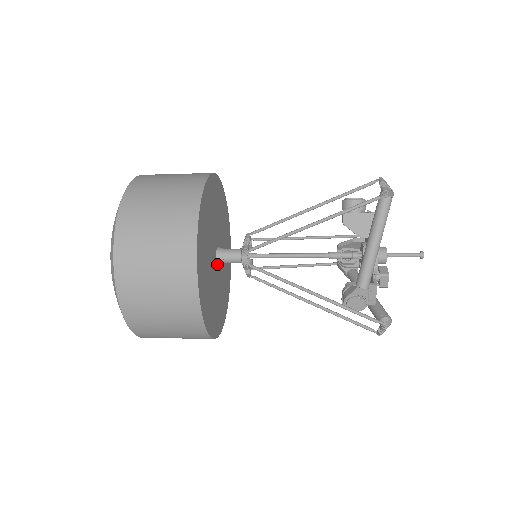
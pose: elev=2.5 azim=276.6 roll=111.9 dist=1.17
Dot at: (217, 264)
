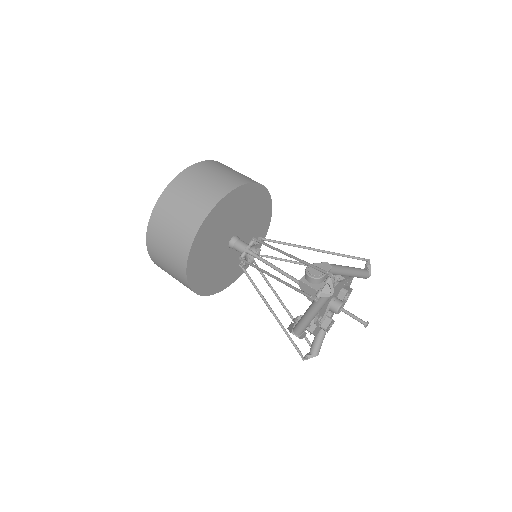
Dot at: occluded
